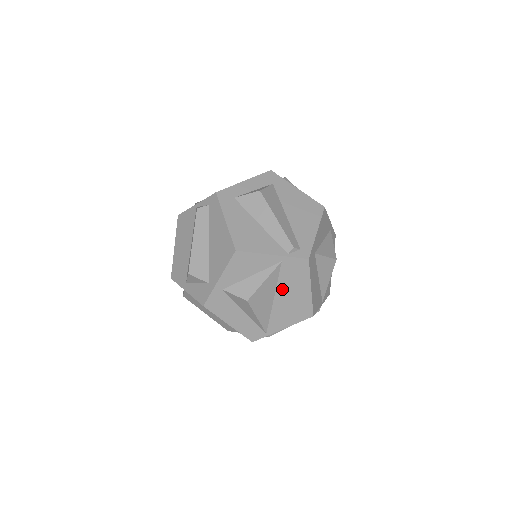
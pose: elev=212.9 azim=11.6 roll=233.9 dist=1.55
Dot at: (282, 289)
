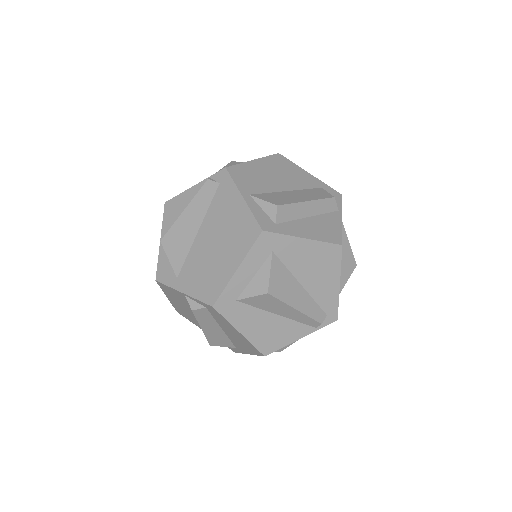
Dot at: occluded
